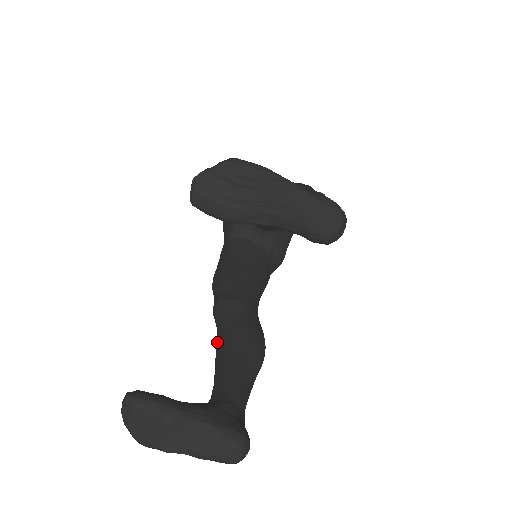
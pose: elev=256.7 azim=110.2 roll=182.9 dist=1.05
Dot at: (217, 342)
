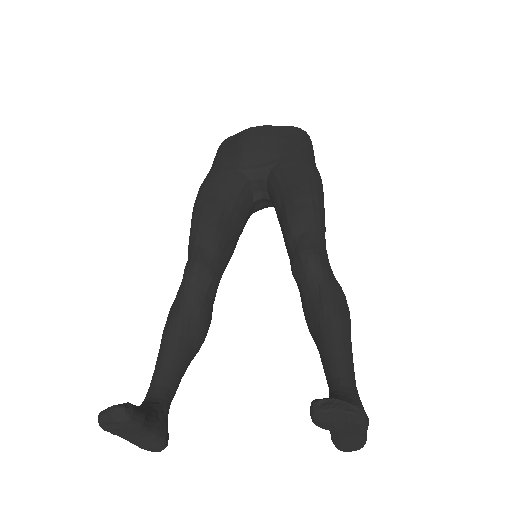
Dot at: (178, 313)
